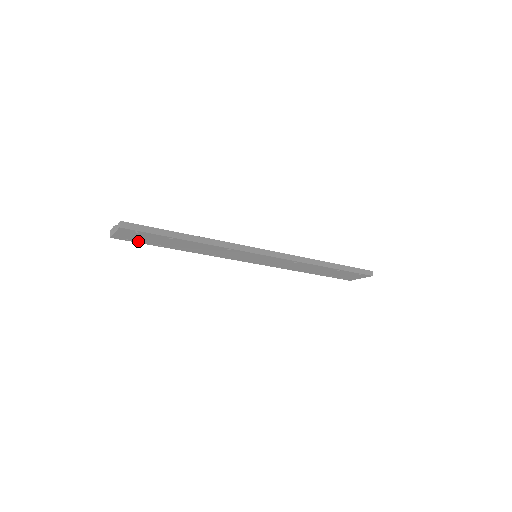
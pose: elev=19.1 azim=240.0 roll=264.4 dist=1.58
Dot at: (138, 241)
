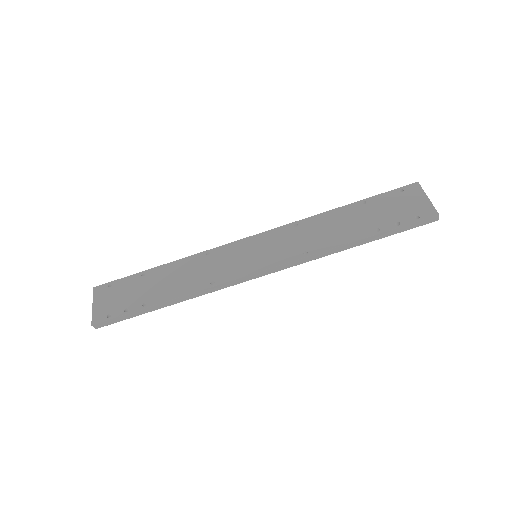
Dot at: (120, 311)
